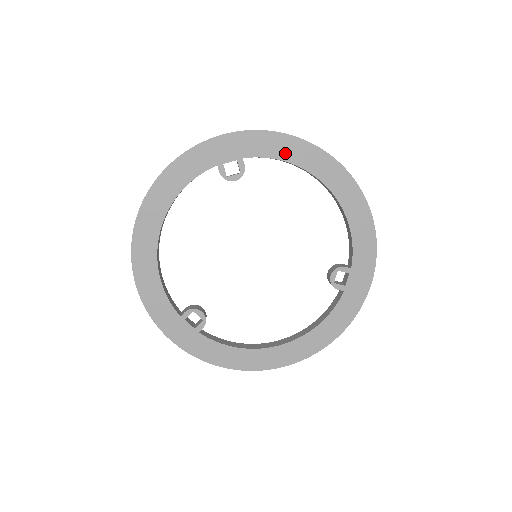
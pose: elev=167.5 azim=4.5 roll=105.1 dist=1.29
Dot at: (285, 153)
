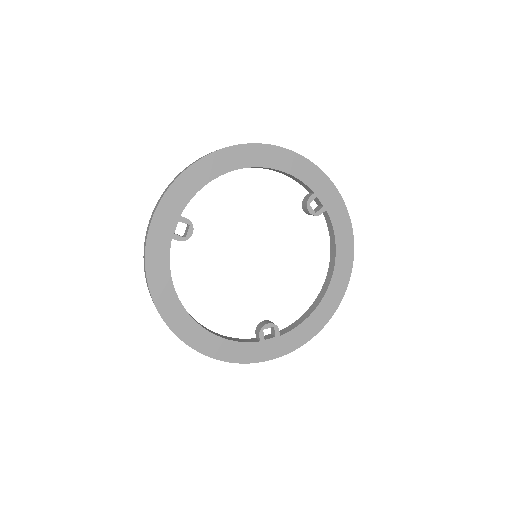
Dot at: (199, 181)
